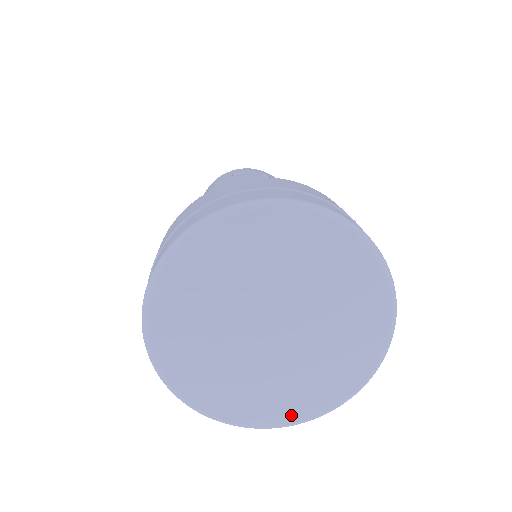
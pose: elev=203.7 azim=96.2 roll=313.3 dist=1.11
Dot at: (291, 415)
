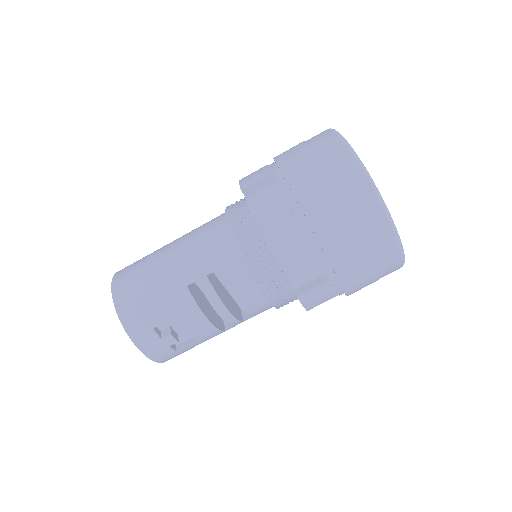
Dot at: occluded
